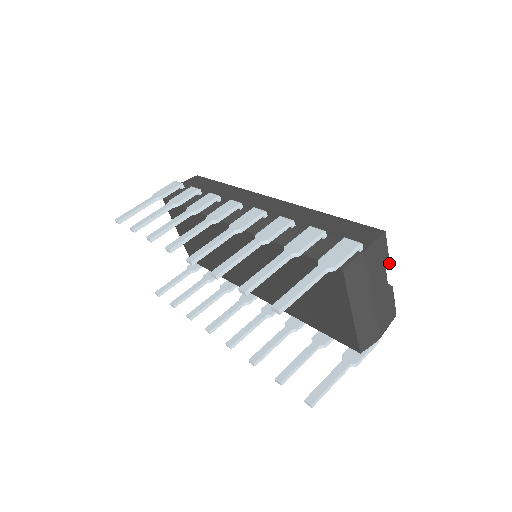
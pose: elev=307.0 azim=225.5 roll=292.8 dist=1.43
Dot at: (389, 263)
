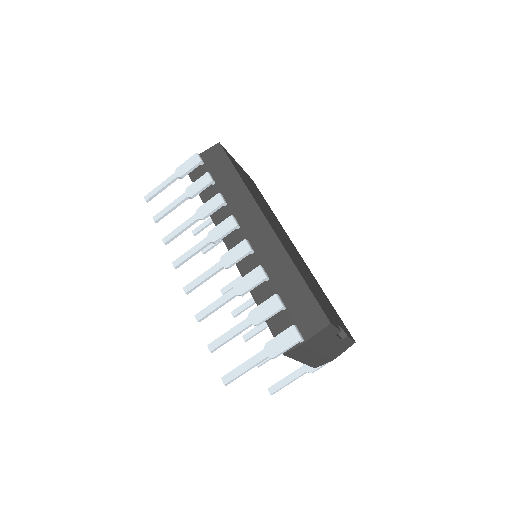
Dot at: (340, 331)
